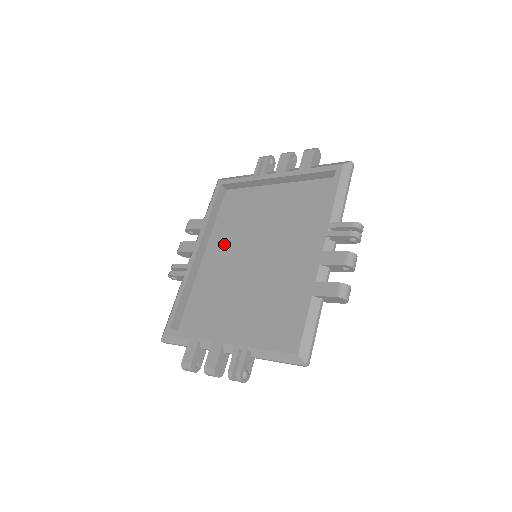
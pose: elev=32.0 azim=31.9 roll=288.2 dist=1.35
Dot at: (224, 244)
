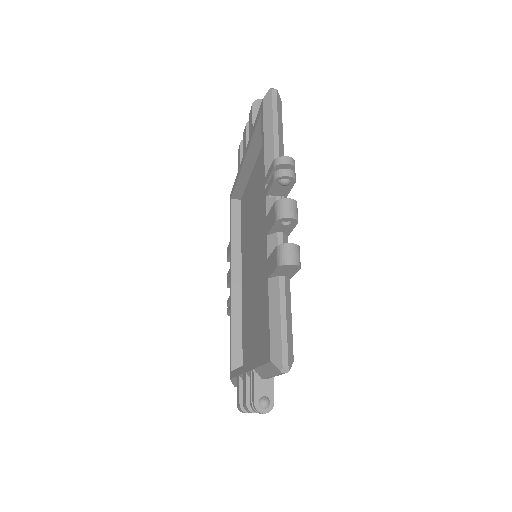
Dot at: (246, 258)
